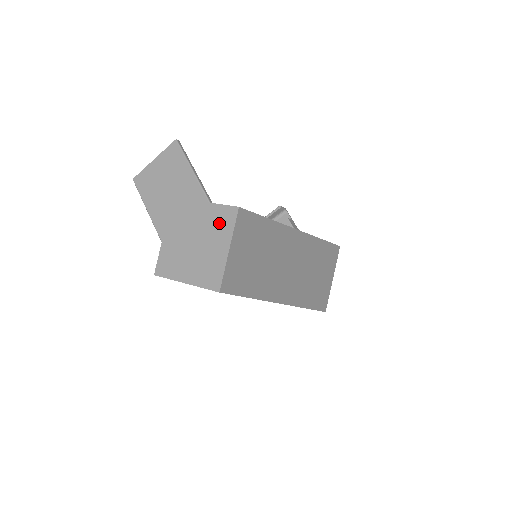
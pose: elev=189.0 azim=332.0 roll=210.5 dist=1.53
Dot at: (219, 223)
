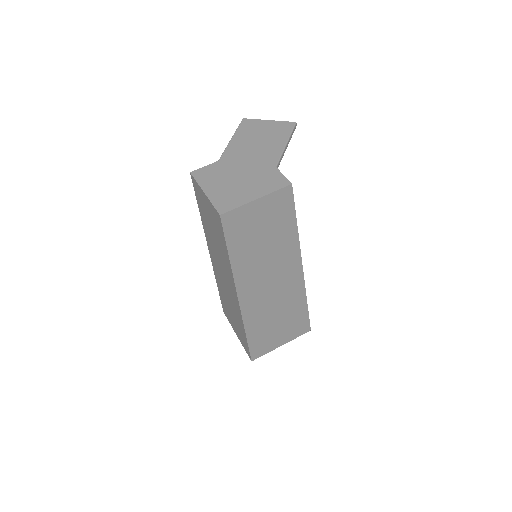
Dot at: (268, 181)
